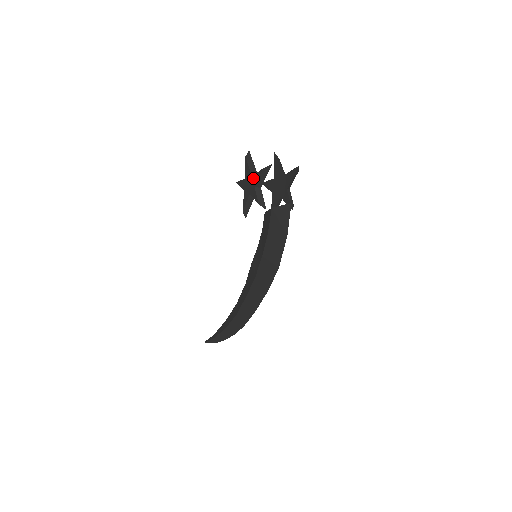
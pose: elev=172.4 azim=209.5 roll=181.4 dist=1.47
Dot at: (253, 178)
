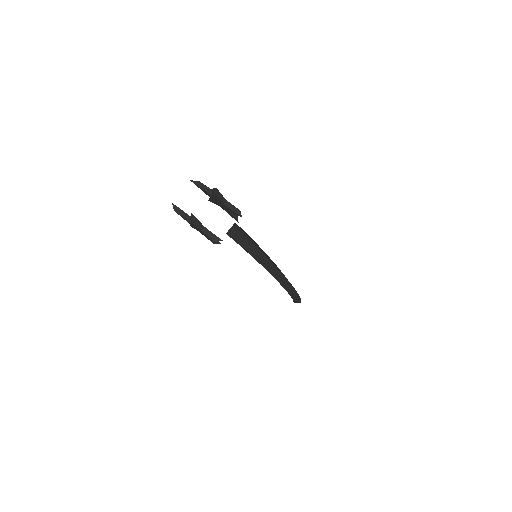
Dot at: (193, 225)
